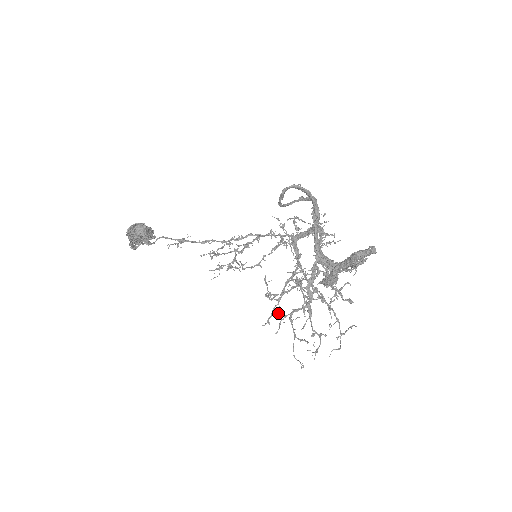
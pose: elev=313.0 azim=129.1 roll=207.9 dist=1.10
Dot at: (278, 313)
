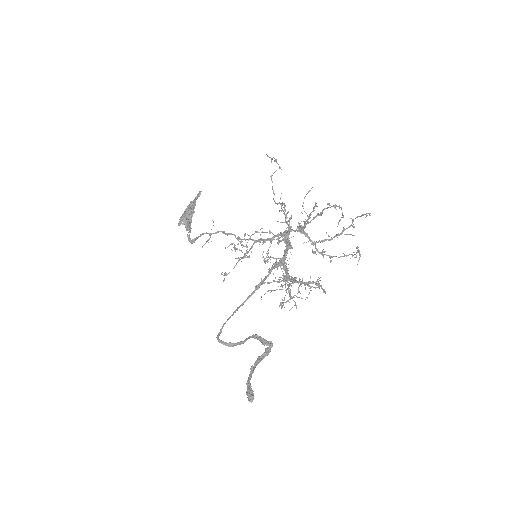
Dot at: occluded
